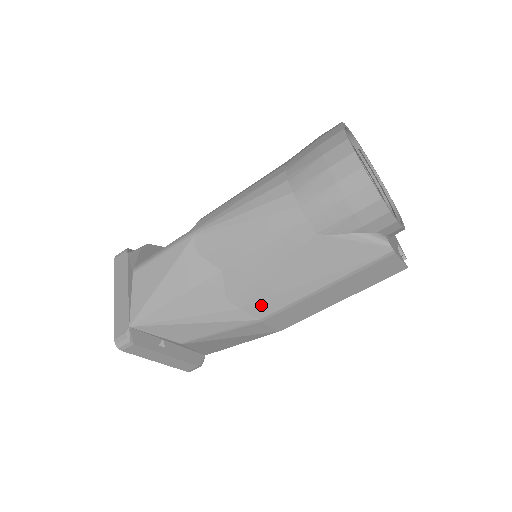
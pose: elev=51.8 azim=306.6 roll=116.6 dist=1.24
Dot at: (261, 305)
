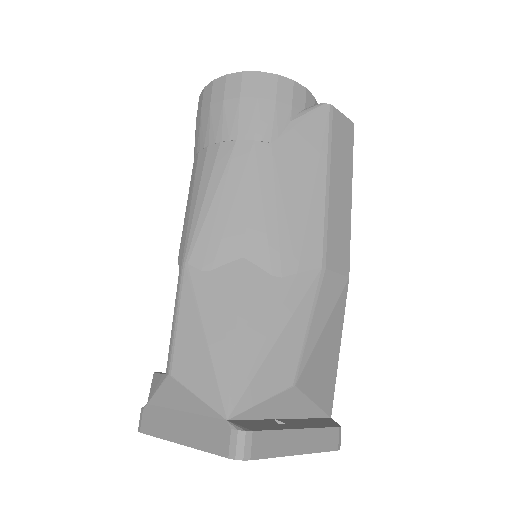
Dot at: (307, 250)
